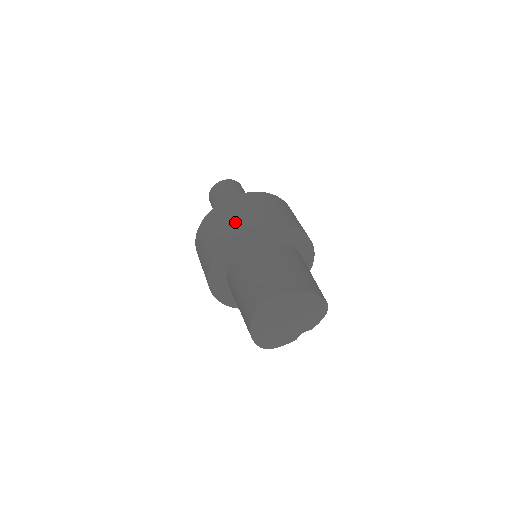
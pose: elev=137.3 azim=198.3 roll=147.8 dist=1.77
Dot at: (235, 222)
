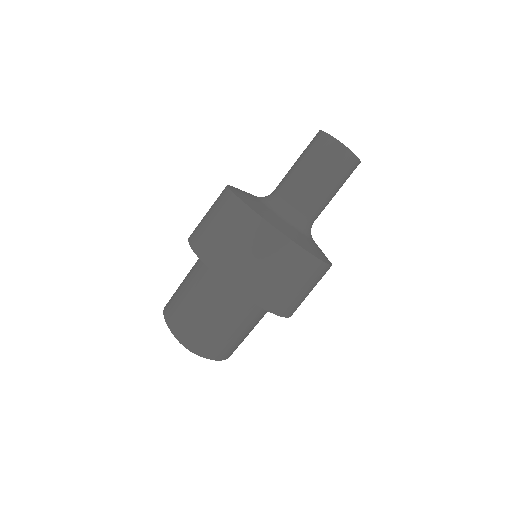
Dot at: (259, 278)
